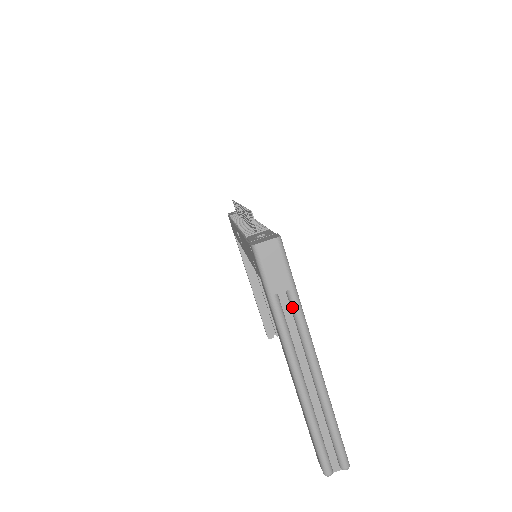
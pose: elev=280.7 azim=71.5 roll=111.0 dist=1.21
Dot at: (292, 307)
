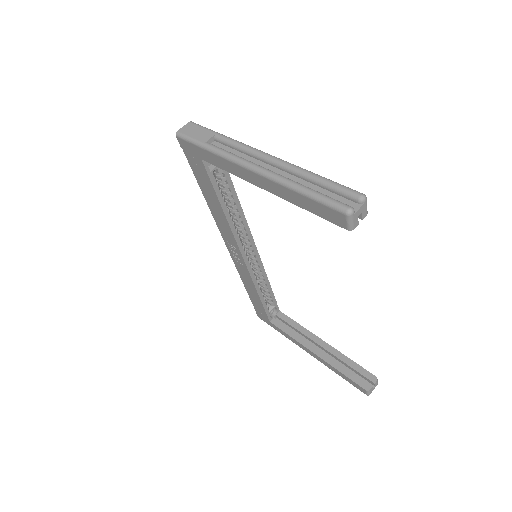
Dot at: (224, 142)
